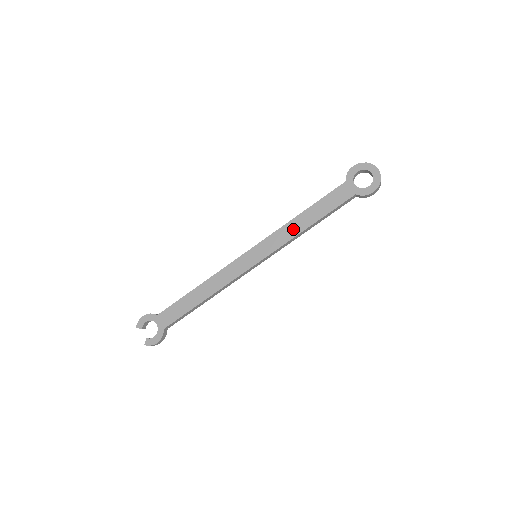
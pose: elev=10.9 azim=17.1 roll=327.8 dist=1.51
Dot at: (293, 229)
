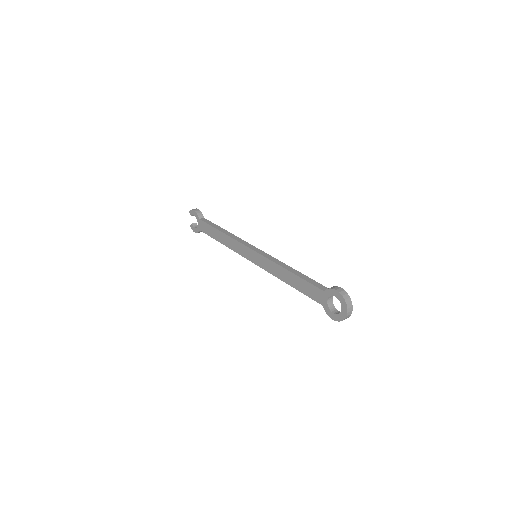
Dot at: (279, 273)
